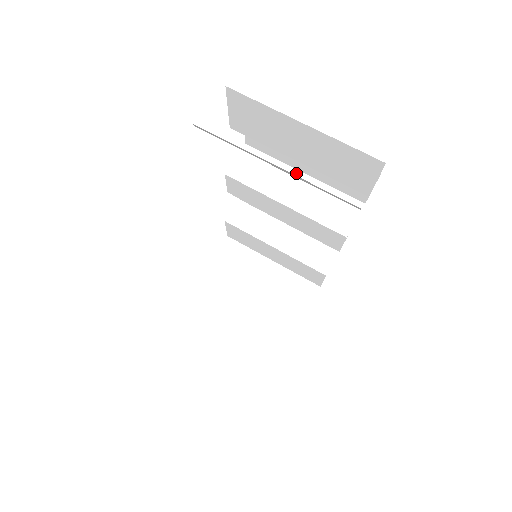
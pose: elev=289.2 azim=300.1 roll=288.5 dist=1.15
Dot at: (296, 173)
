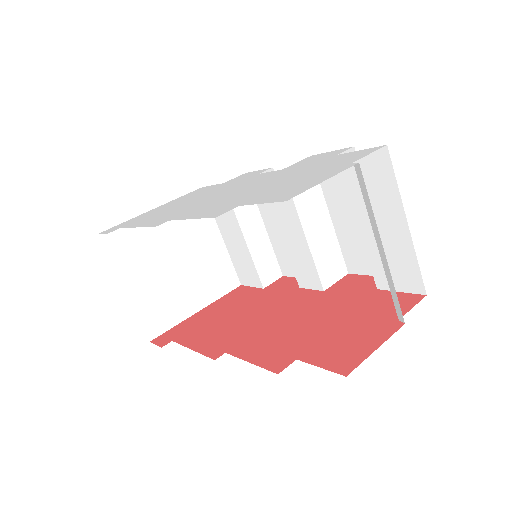
Dot at: (326, 213)
